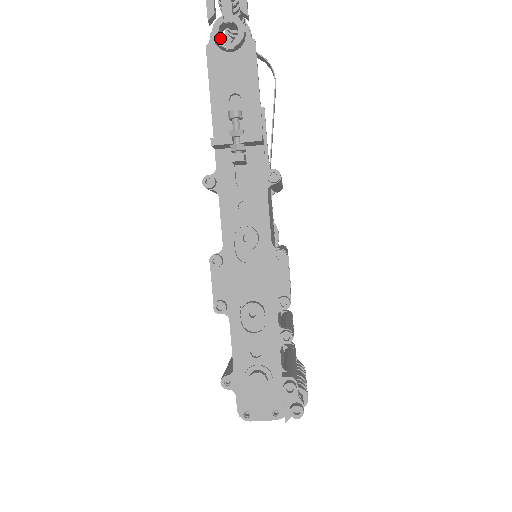
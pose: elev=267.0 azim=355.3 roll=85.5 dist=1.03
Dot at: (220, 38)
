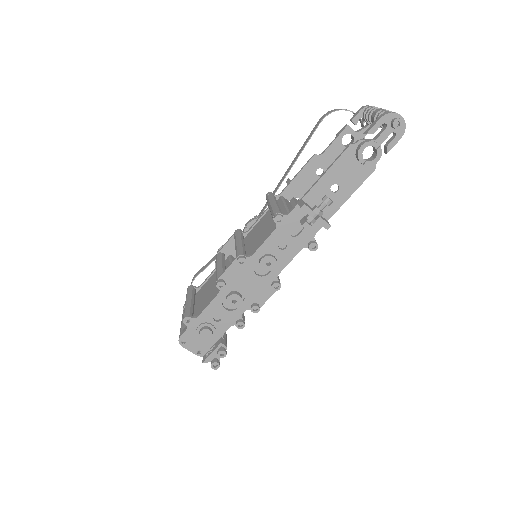
Dot at: occluded
